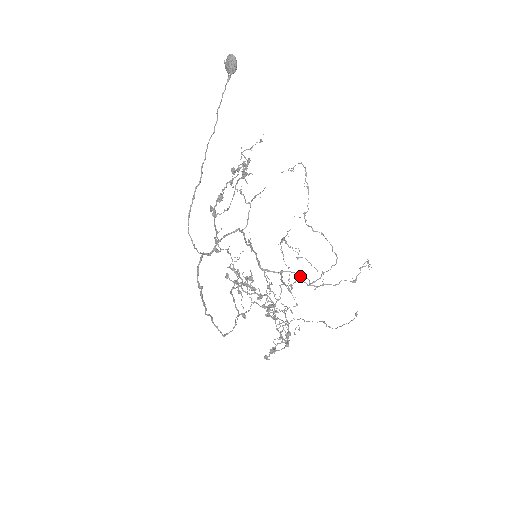
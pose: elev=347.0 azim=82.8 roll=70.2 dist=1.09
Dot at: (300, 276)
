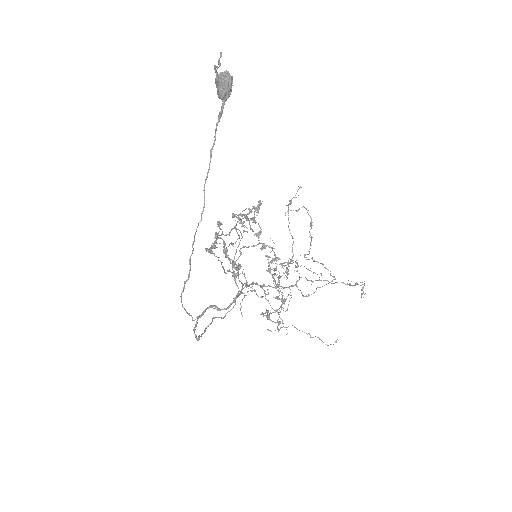
Dot at: (296, 286)
